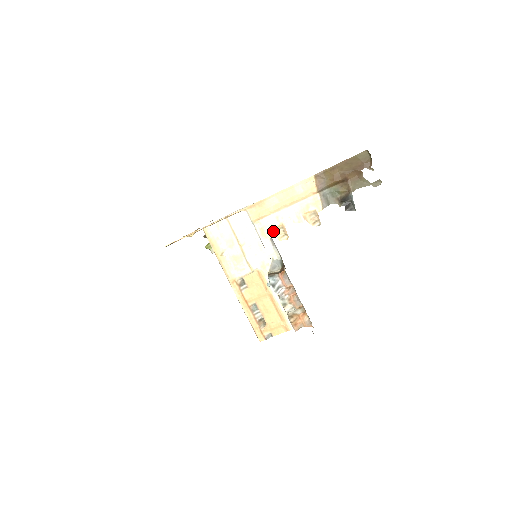
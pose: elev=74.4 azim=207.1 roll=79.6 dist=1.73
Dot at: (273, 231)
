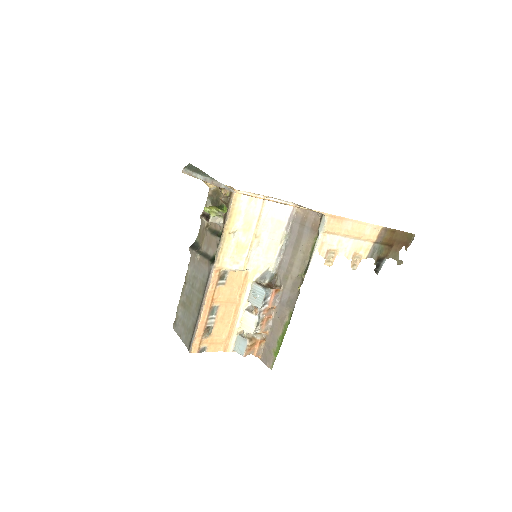
Dot at: (328, 252)
